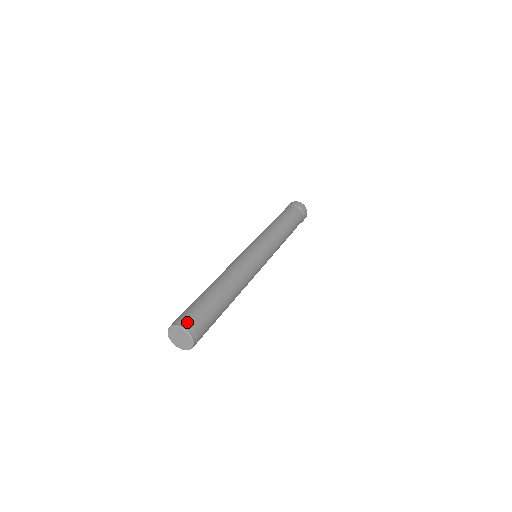
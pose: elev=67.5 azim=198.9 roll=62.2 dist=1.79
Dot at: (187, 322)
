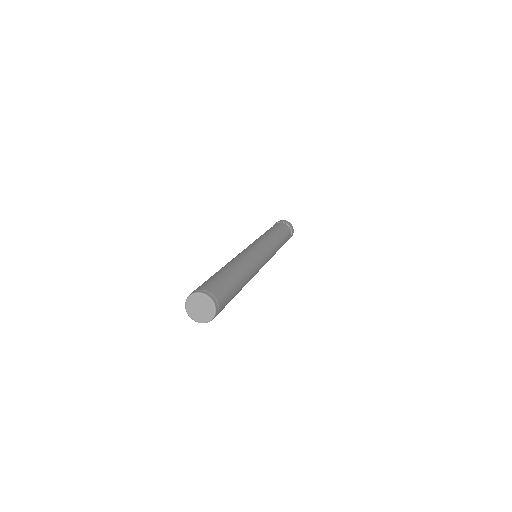
Dot at: (219, 302)
